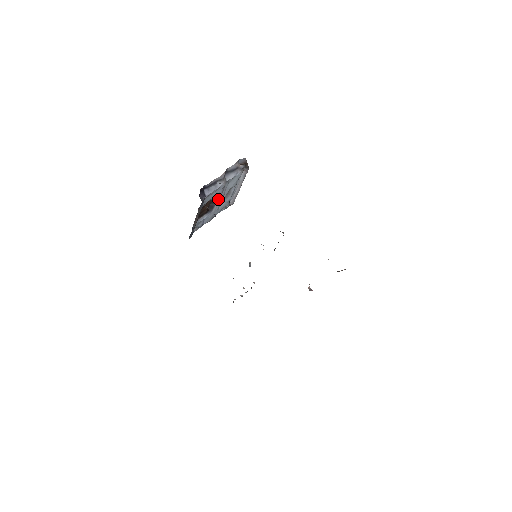
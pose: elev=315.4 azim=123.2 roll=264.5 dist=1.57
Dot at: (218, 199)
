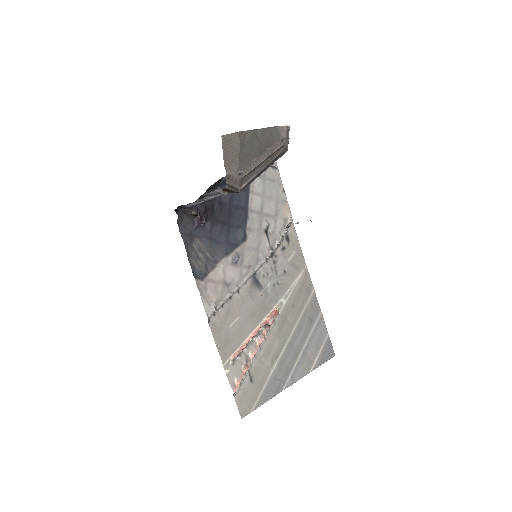
Dot at: occluded
